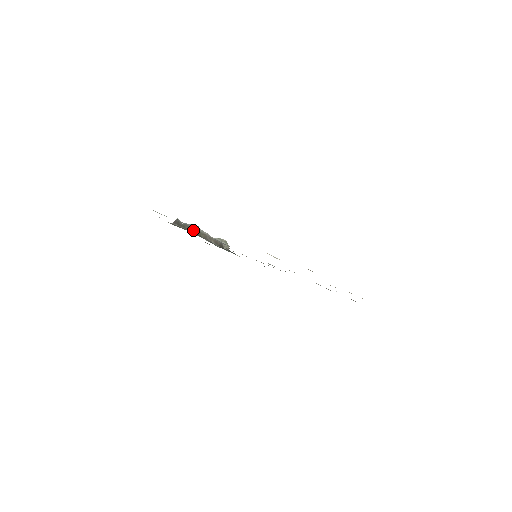
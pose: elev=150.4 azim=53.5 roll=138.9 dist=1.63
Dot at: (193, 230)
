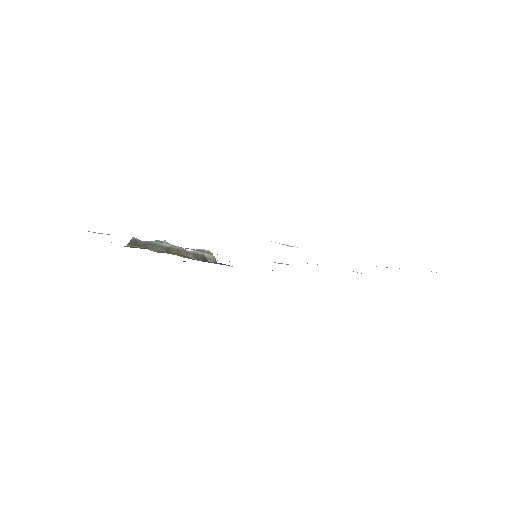
Dot at: (159, 248)
